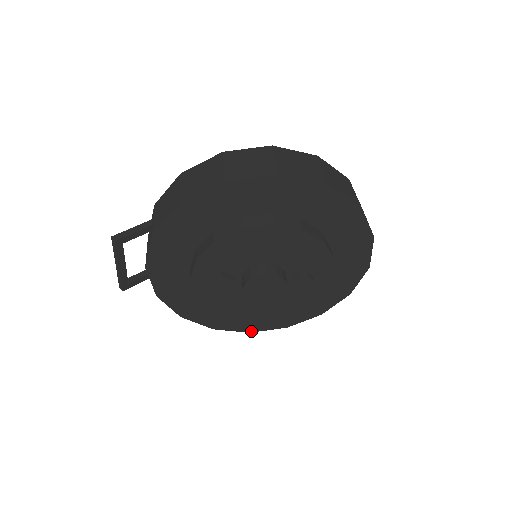
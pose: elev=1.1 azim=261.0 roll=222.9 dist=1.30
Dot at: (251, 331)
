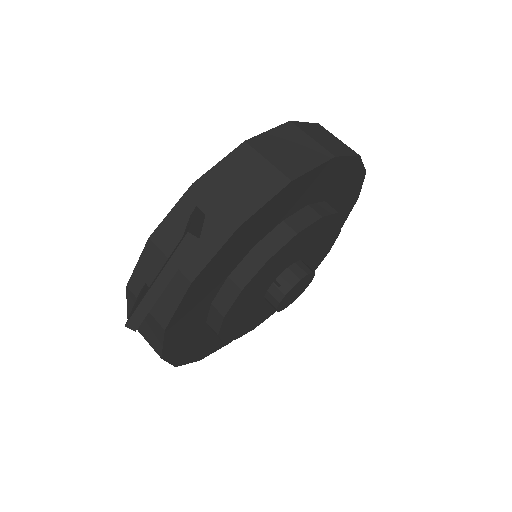
Dot at: (202, 358)
